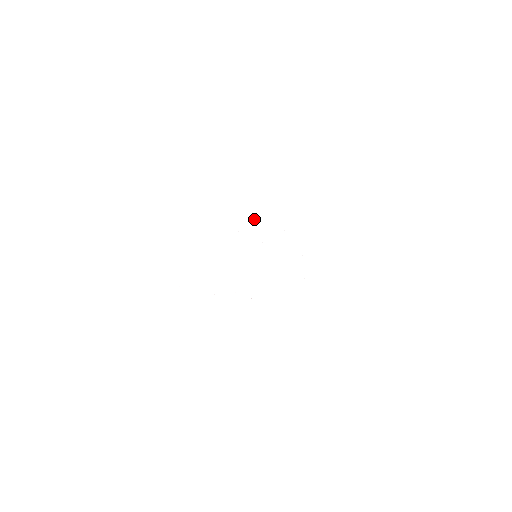
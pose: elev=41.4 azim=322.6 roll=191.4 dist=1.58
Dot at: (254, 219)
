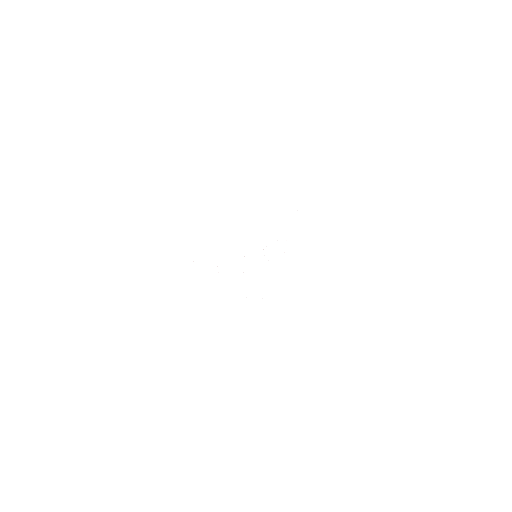
Dot at: (256, 240)
